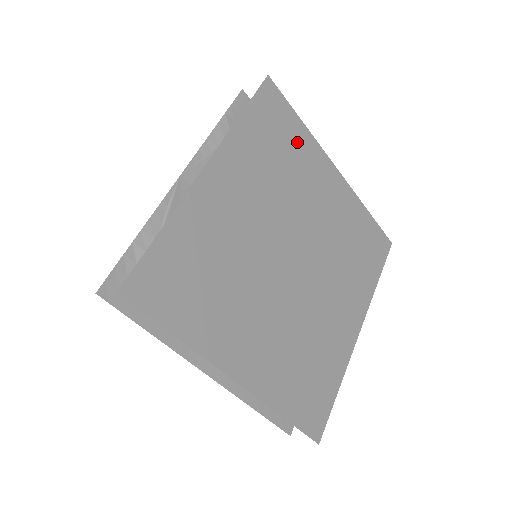
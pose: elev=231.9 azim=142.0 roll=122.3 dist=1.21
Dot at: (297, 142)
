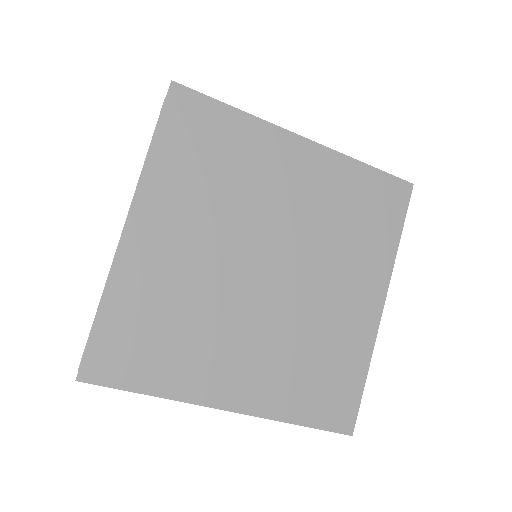
Dot at: (379, 238)
